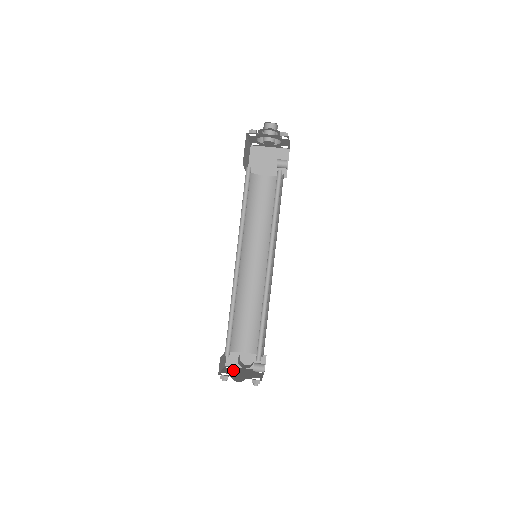
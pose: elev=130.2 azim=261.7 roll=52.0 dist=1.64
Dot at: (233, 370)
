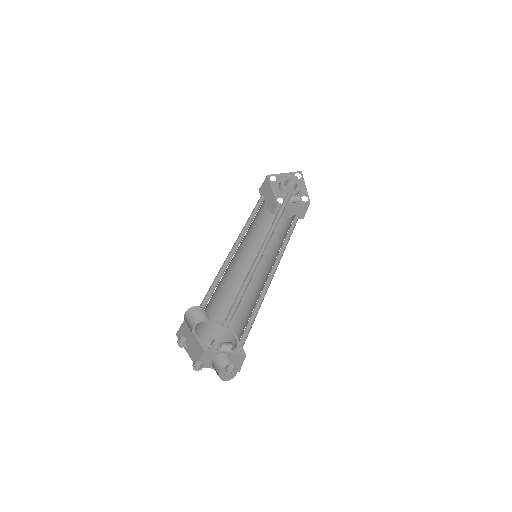
Dot at: occluded
